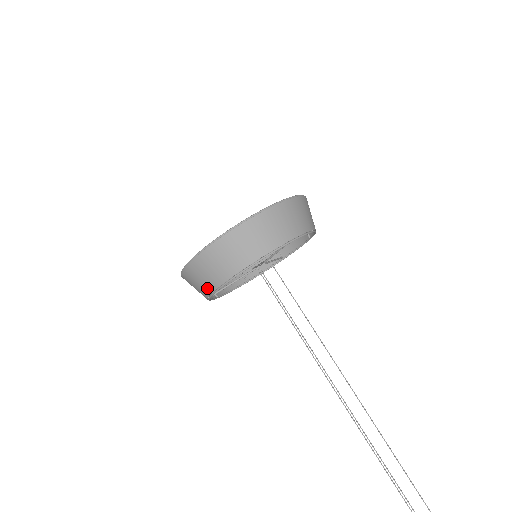
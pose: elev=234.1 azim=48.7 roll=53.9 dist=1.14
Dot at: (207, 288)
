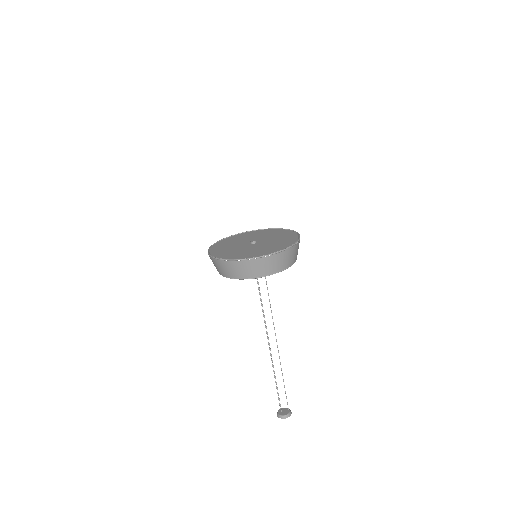
Dot at: (222, 273)
